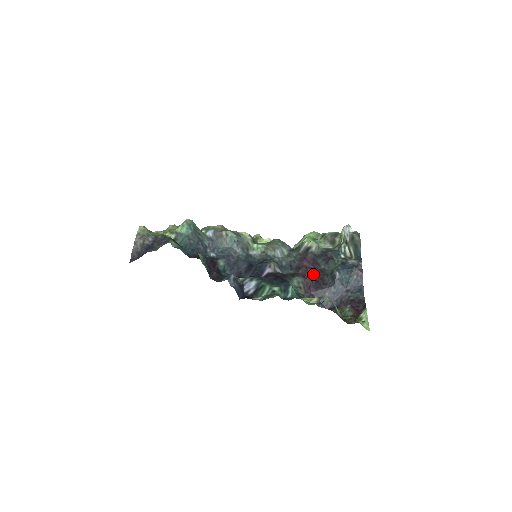
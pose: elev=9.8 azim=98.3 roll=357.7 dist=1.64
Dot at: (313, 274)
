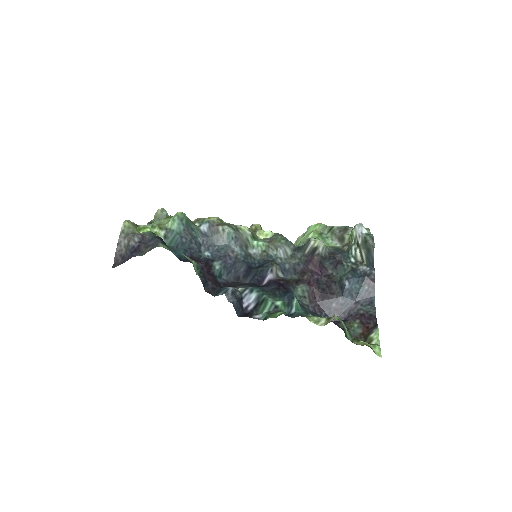
Dot at: (319, 280)
